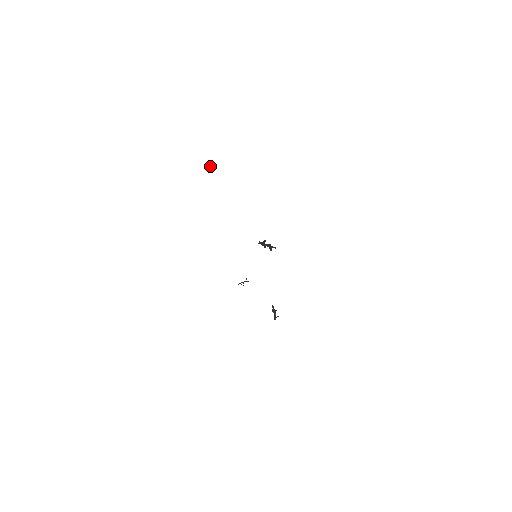
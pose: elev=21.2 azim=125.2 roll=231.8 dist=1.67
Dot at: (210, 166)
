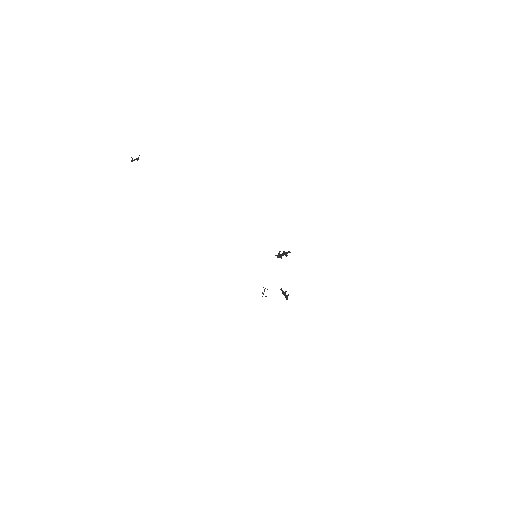
Dot at: occluded
